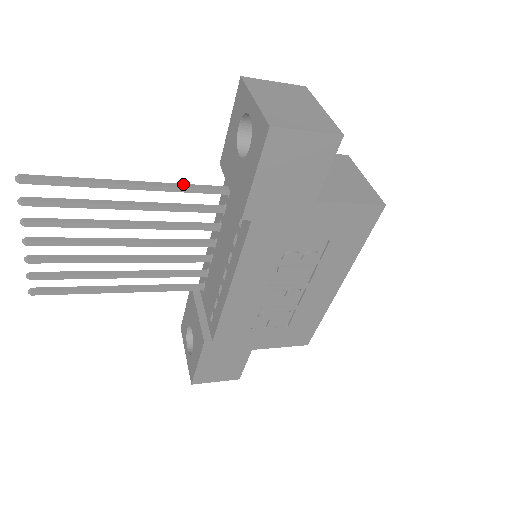
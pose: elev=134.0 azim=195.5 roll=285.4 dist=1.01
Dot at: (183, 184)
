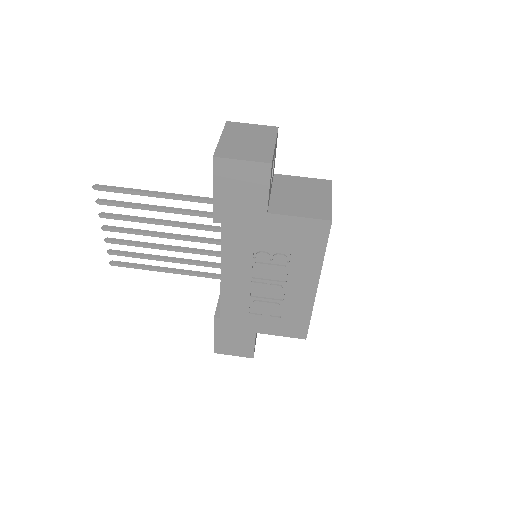
Dot at: (196, 196)
